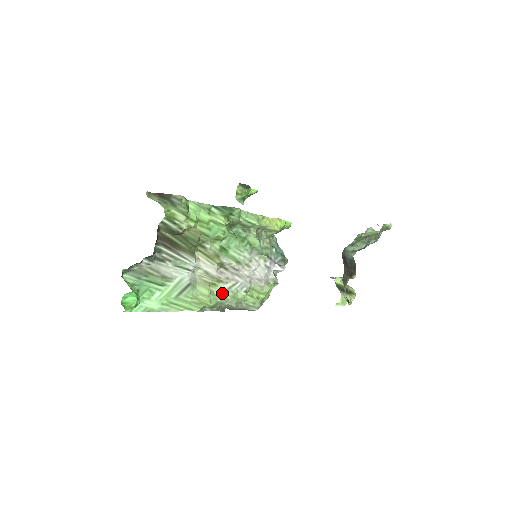
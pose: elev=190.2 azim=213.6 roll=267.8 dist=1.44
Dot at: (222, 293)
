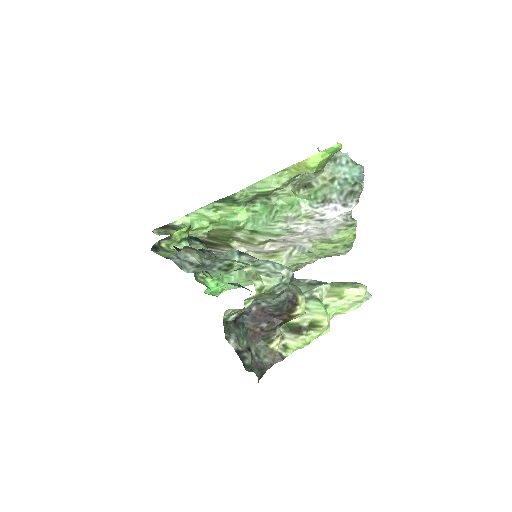
Dot at: (286, 260)
